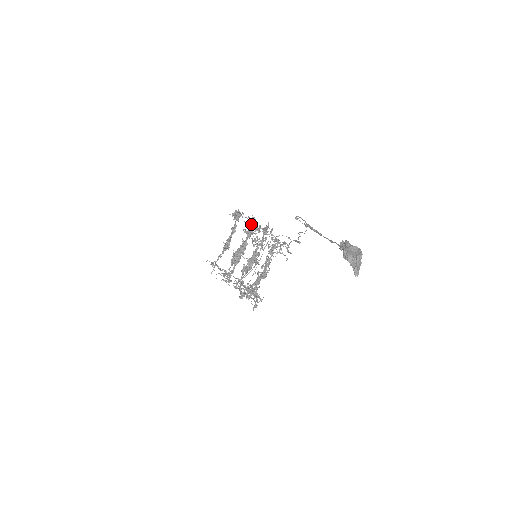
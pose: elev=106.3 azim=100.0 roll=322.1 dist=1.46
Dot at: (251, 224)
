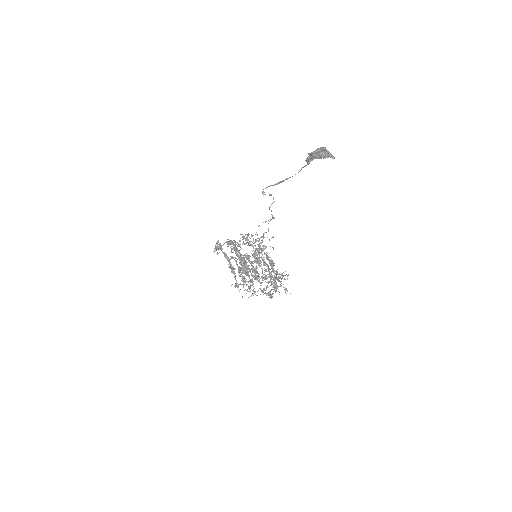
Dot at: (233, 243)
